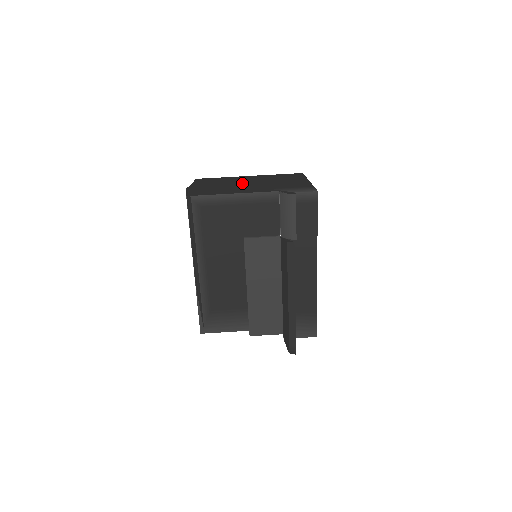
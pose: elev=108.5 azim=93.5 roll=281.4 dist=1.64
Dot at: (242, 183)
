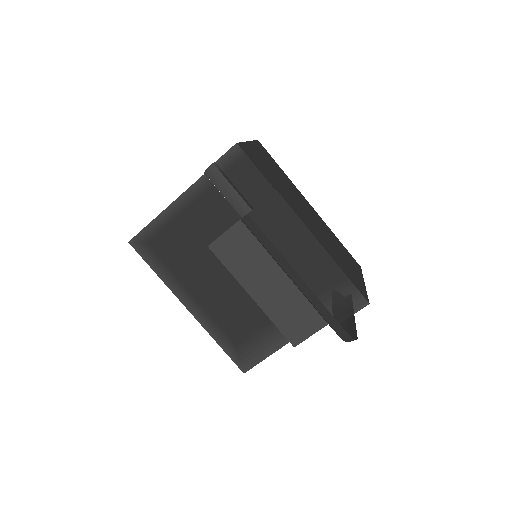
Dot at: occluded
